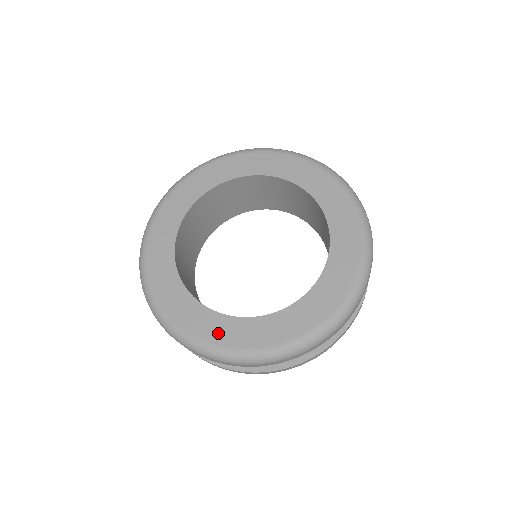
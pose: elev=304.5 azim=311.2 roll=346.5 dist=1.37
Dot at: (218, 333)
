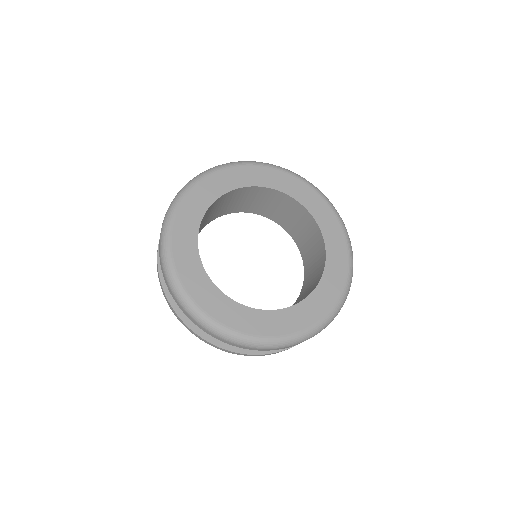
Dot at: (309, 315)
